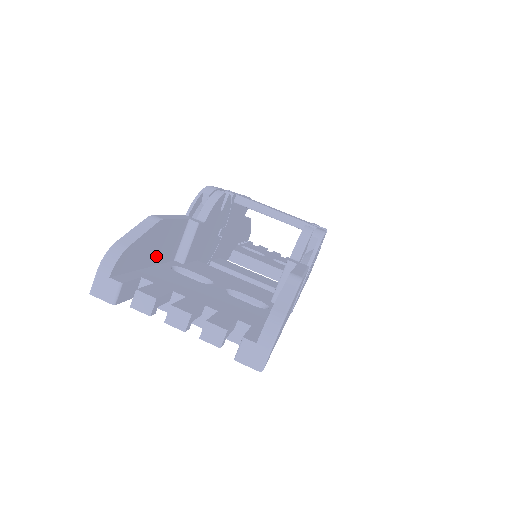
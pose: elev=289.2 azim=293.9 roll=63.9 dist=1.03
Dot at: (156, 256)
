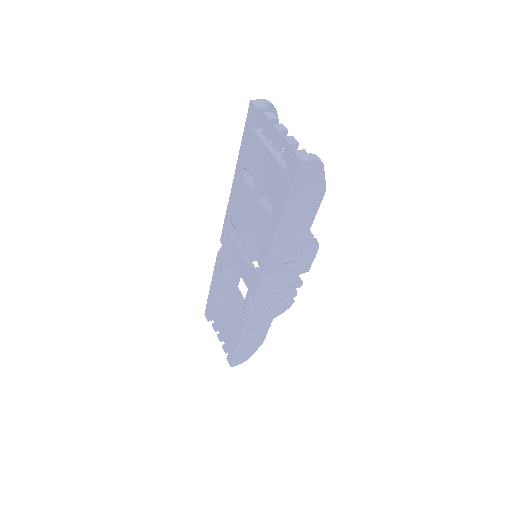
Dot at: occluded
